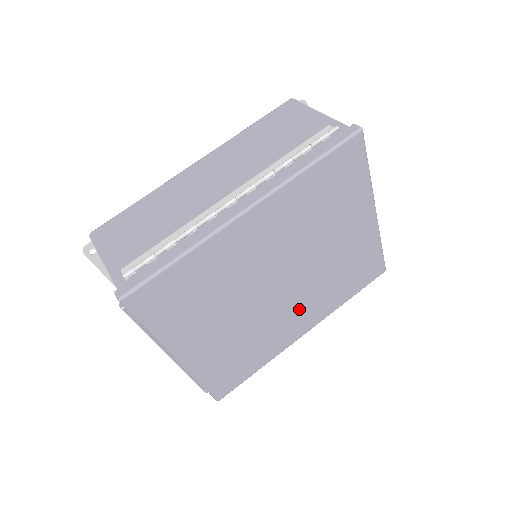
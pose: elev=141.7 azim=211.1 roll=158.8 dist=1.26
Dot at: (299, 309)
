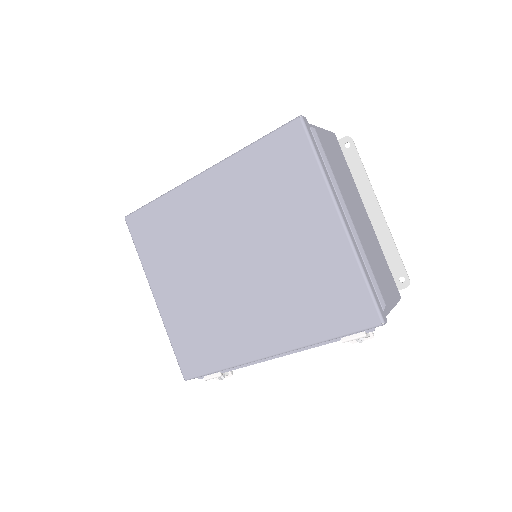
Dot at: (259, 311)
